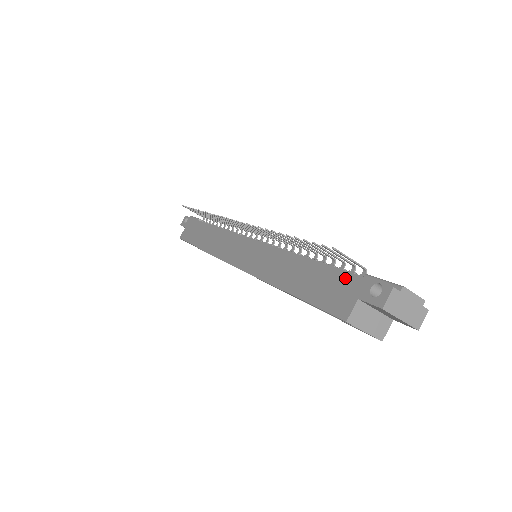
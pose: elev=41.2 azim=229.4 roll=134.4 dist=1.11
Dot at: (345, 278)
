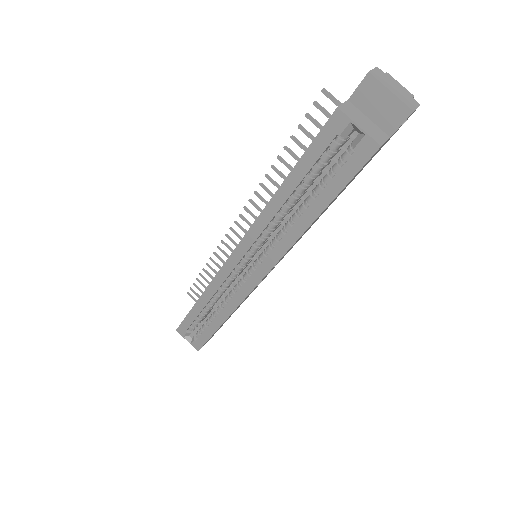
Dot at: occluded
